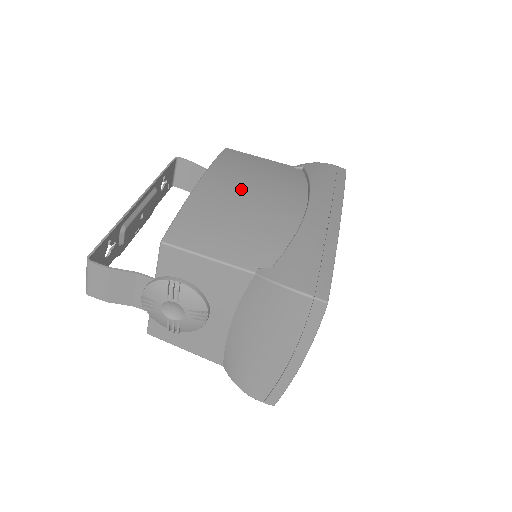
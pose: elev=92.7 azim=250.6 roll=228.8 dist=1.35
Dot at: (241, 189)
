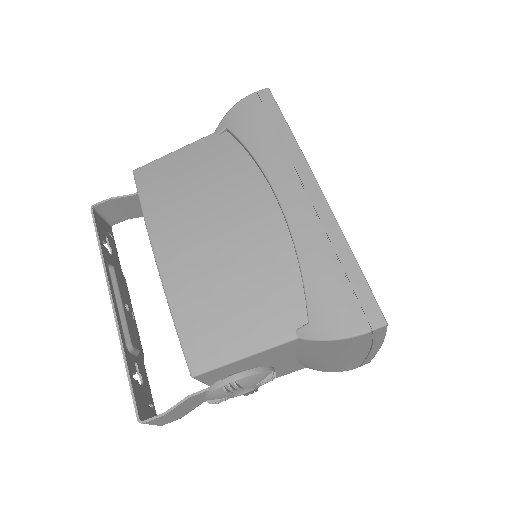
Dot at: (201, 236)
